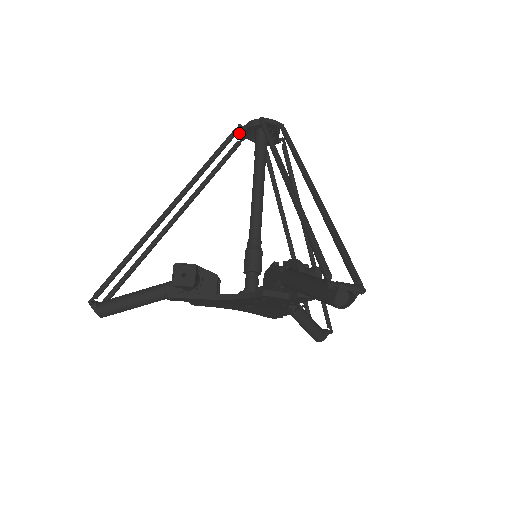
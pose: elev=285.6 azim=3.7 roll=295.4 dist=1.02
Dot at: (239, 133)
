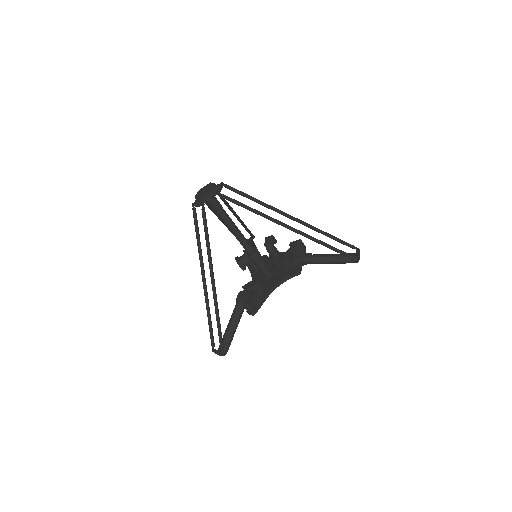
Dot at: occluded
